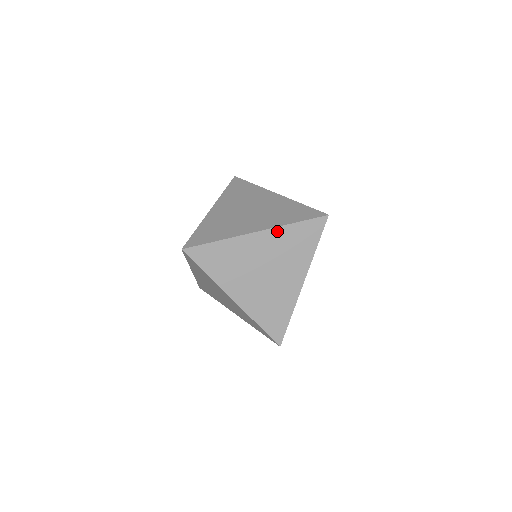
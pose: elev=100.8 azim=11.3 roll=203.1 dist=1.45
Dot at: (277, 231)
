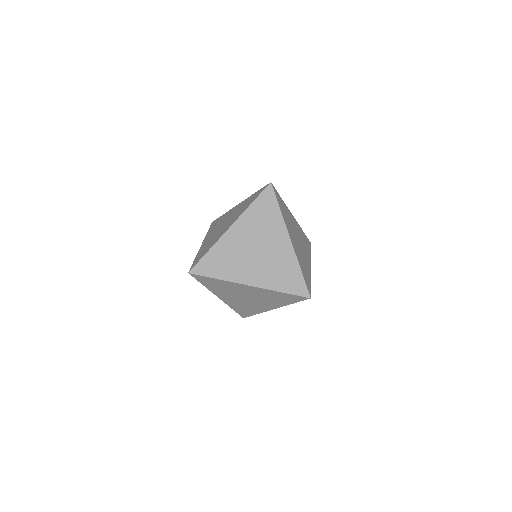
Dot at: (298, 225)
